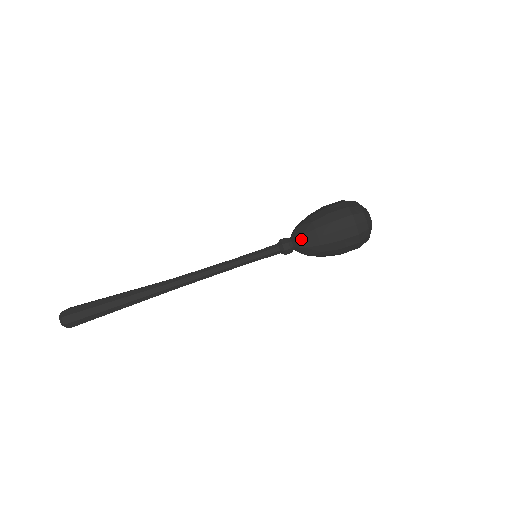
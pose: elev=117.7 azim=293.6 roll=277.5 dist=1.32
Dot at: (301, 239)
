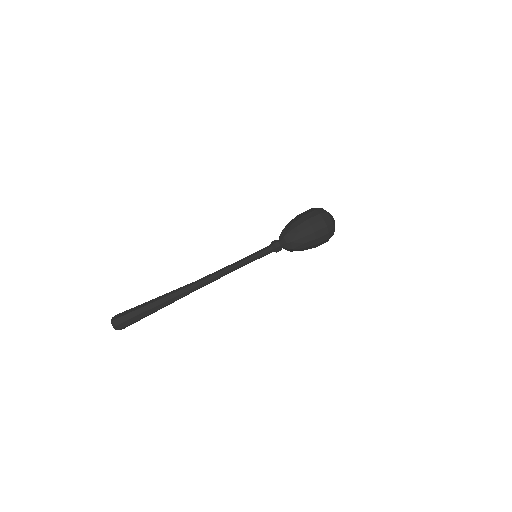
Dot at: (283, 232)
